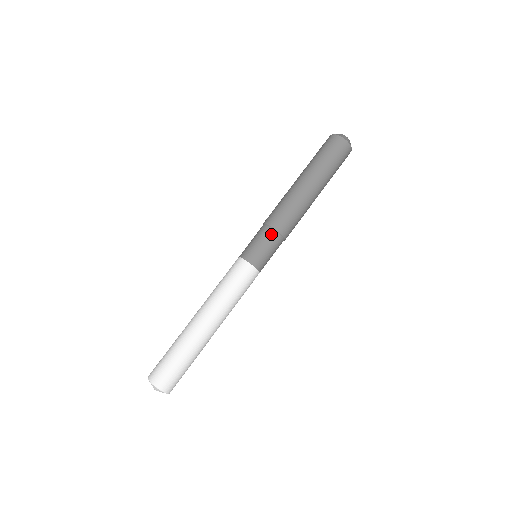
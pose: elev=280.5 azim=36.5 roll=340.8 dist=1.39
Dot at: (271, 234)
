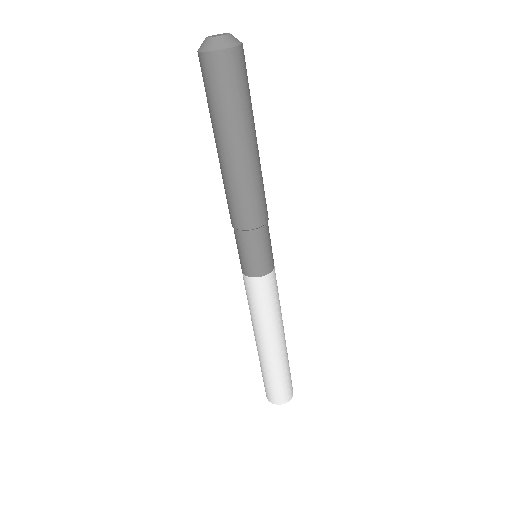
Dot at: (265, 232)
